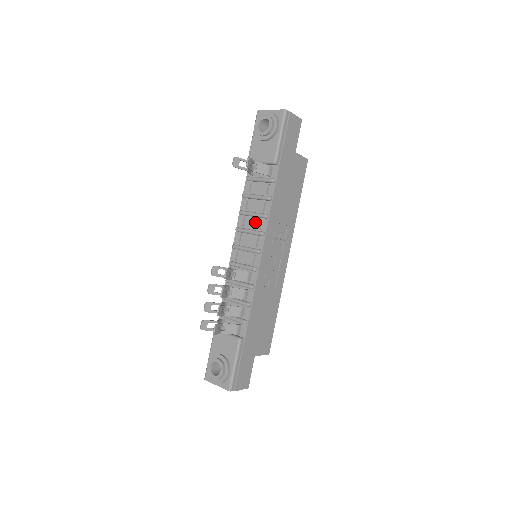
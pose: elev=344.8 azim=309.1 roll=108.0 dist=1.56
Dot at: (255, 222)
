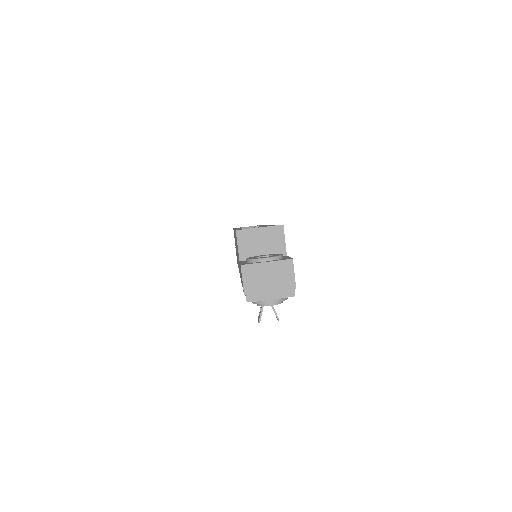
Dot at: occluded
